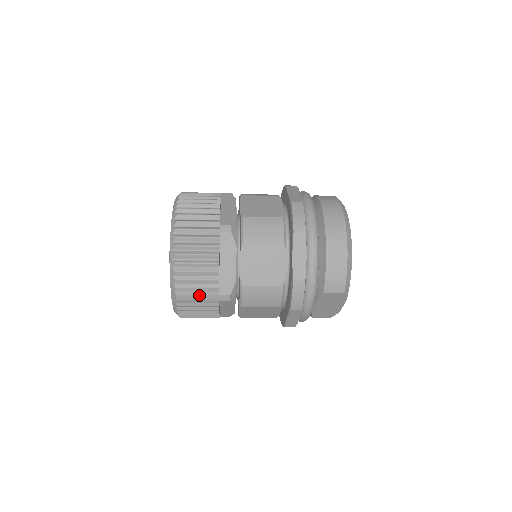
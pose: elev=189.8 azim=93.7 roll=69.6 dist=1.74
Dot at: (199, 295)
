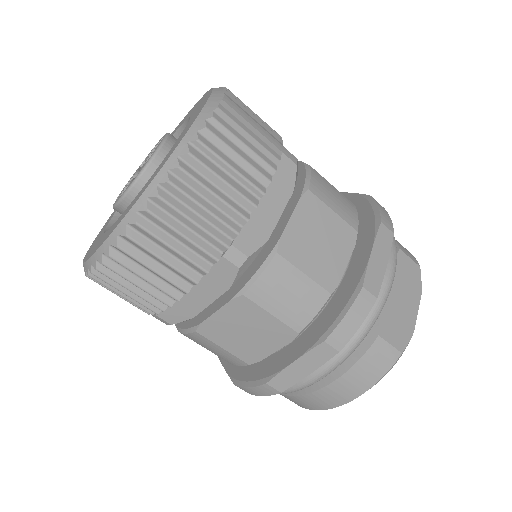
Dot at: (257, 124)
